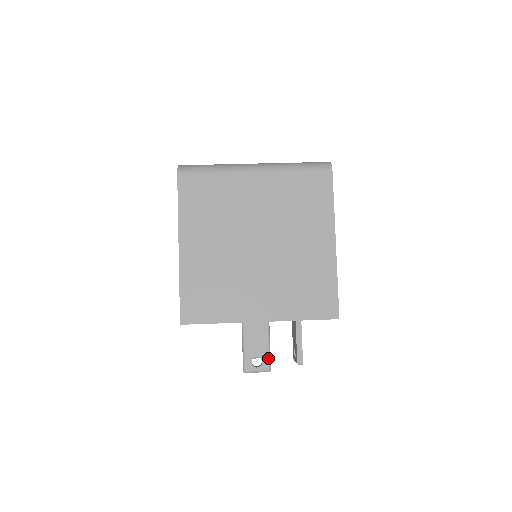
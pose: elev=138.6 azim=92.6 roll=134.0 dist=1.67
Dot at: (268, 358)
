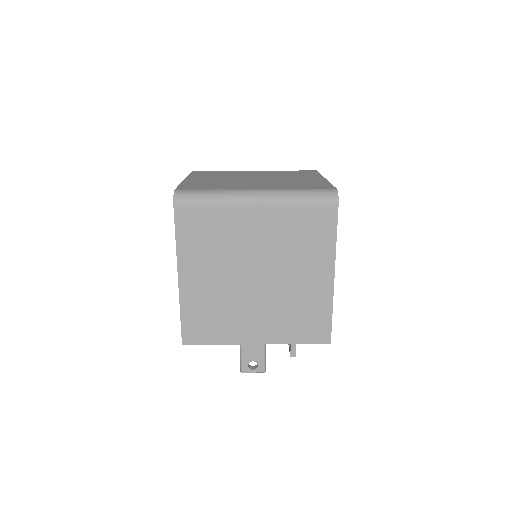
Dot at: (263, 362)
